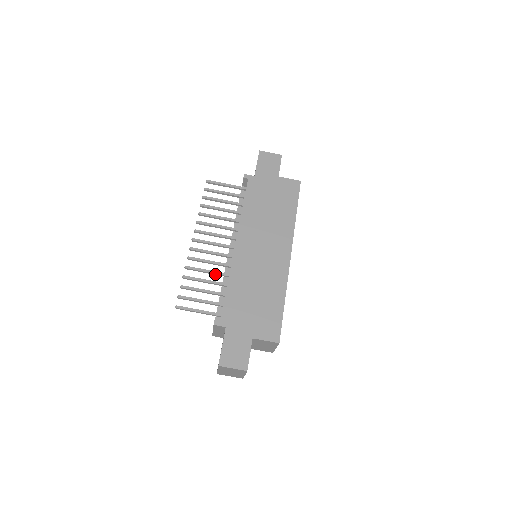
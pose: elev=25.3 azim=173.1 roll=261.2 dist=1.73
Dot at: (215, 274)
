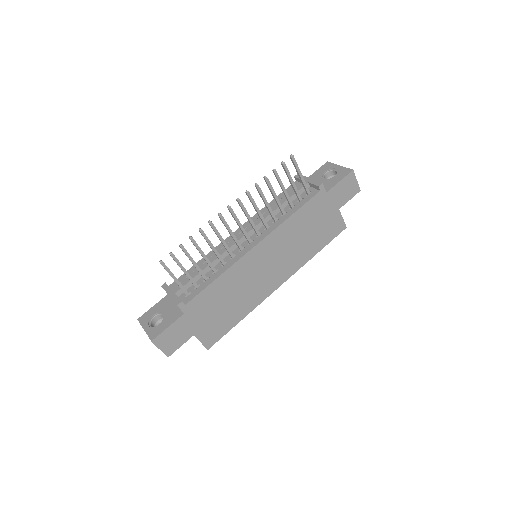
Dot at: (216, 254)
